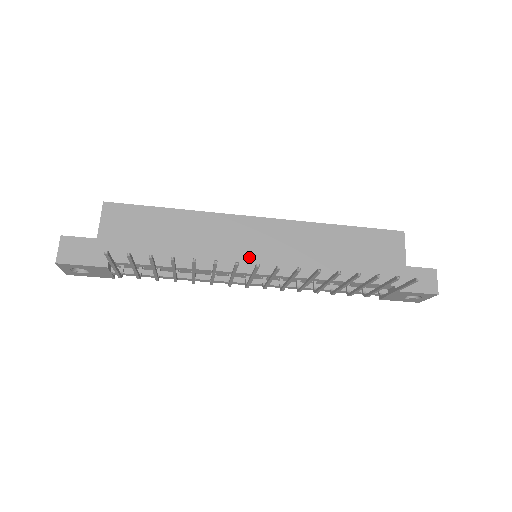
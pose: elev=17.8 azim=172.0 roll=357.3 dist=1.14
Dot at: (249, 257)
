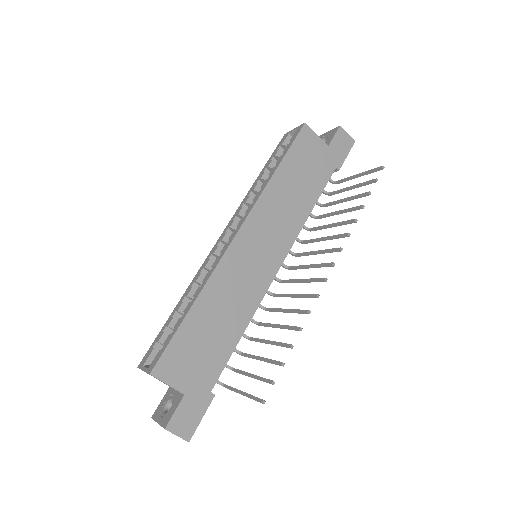
Dot at: (264, 266)
